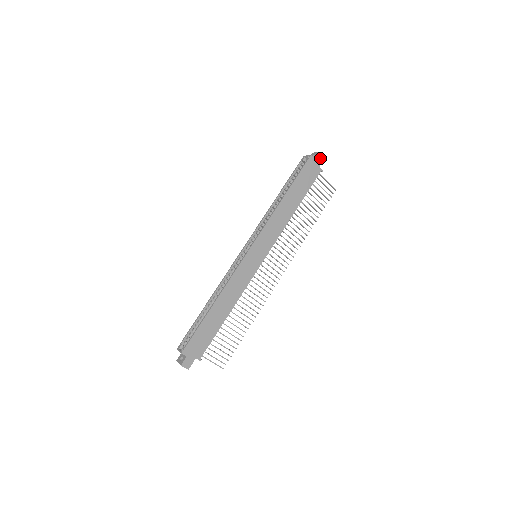
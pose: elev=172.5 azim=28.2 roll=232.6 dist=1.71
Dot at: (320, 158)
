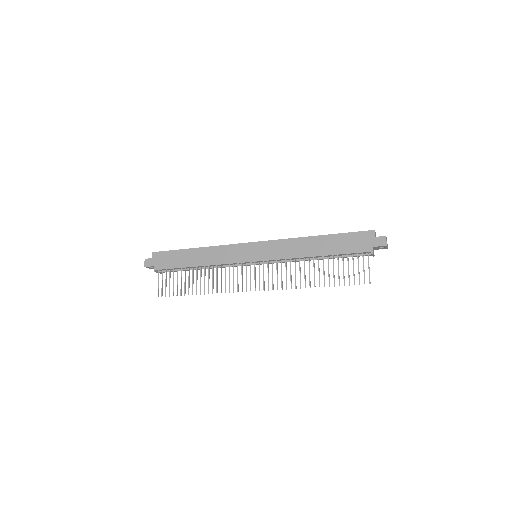
Dot at: (381, 241)
